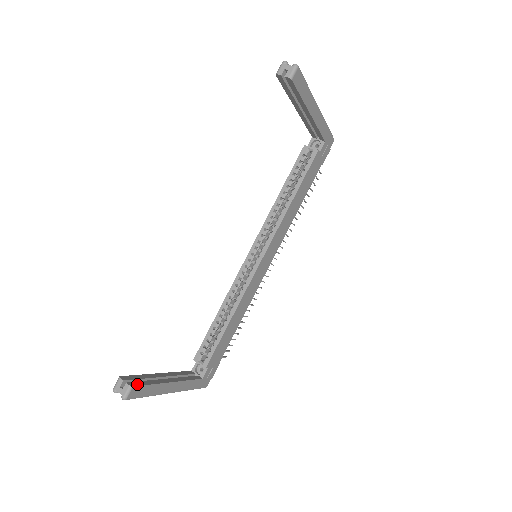
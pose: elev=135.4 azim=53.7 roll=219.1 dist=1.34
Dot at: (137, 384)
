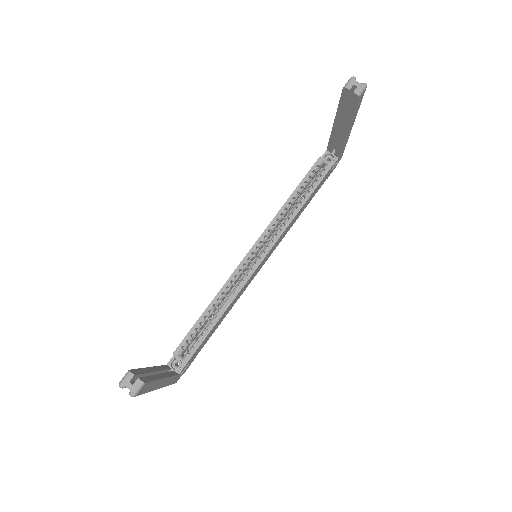
Dot at: (146, 380)
